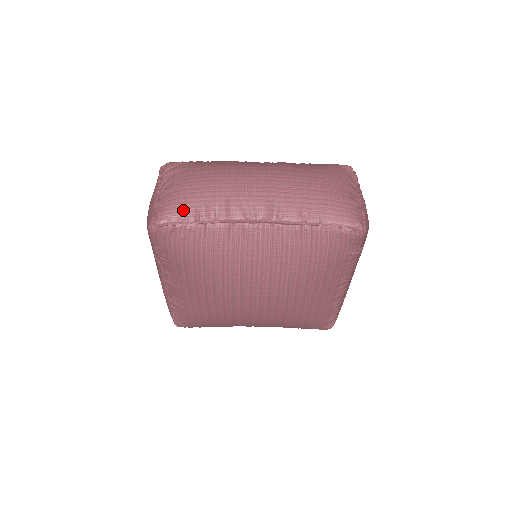
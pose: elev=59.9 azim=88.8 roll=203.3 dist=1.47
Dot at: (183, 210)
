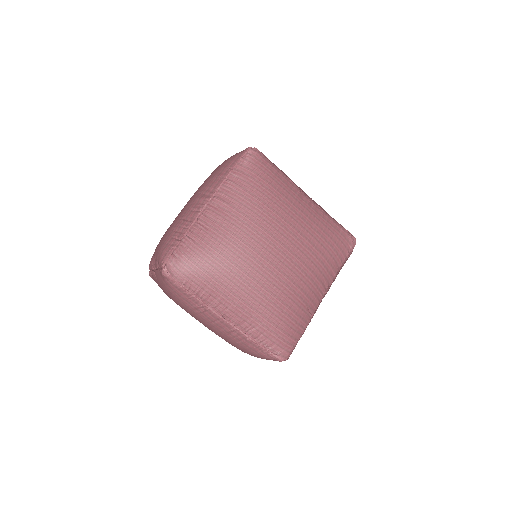
Dot at: (168, 246)
